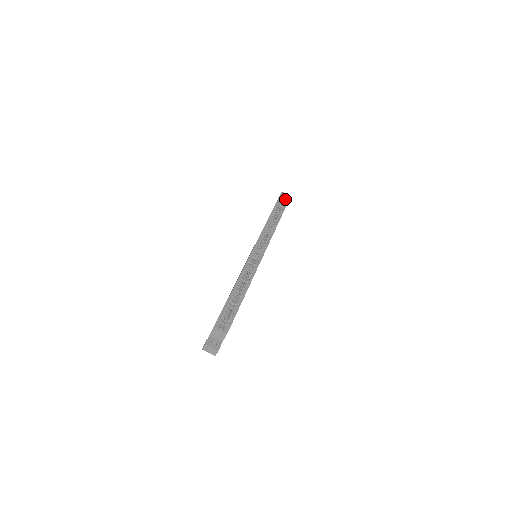
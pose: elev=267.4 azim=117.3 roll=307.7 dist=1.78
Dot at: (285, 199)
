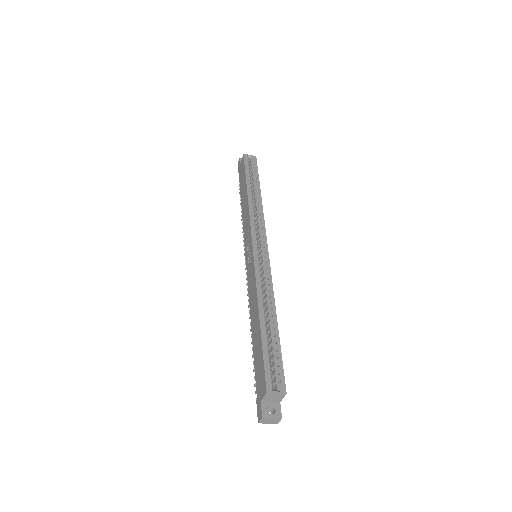
Dot at: (252, 163)
